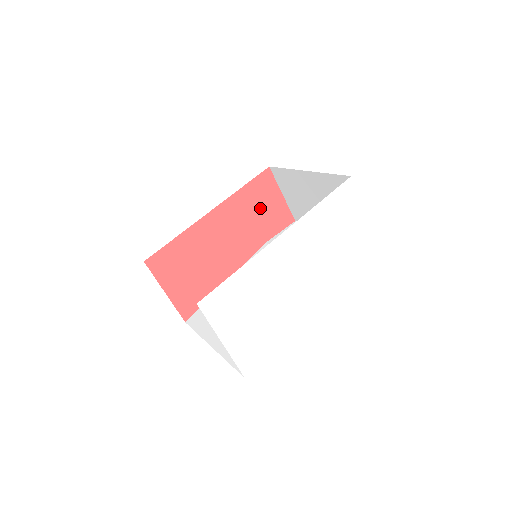
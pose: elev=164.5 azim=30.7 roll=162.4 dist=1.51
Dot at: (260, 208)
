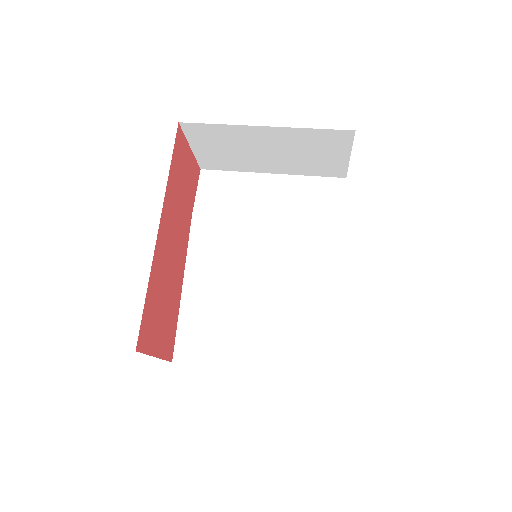
Dot at: (182, 181)
